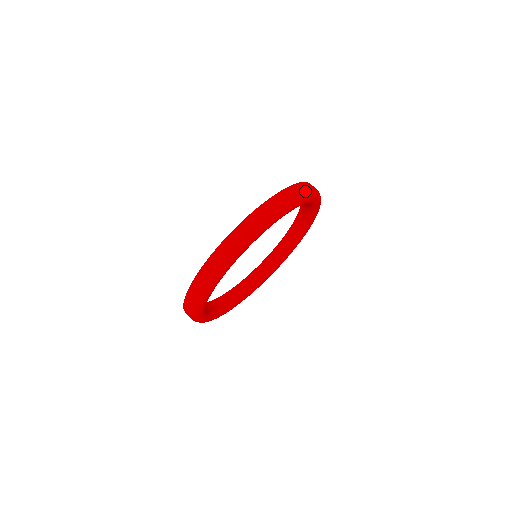
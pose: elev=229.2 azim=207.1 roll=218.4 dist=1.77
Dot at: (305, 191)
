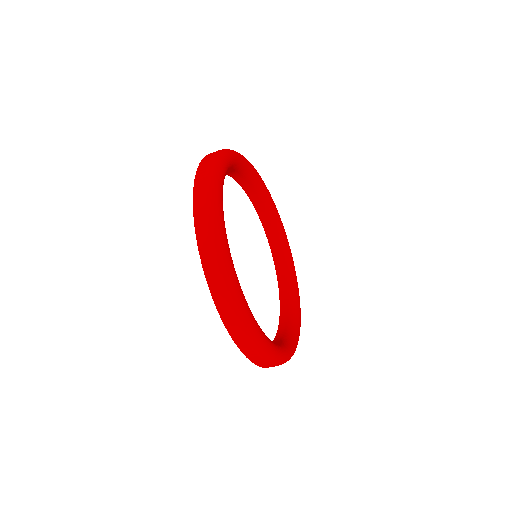
Dot at: occluded
